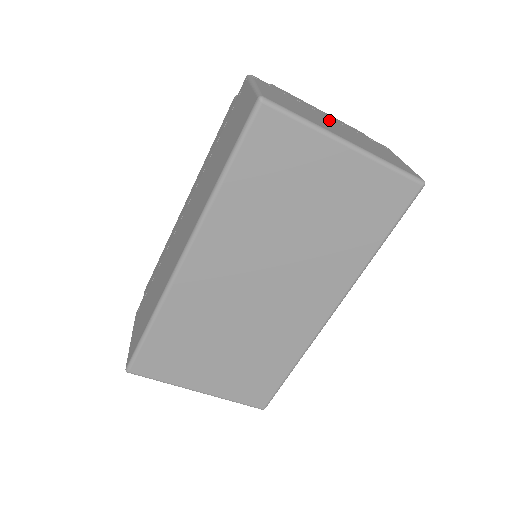
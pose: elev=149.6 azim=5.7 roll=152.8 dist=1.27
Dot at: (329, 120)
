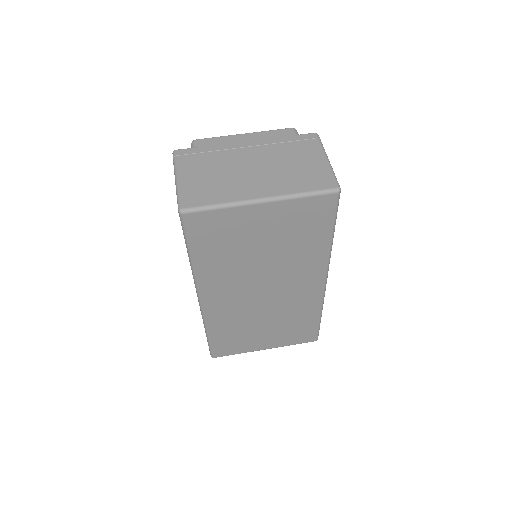
Dot at: (249, 159)
